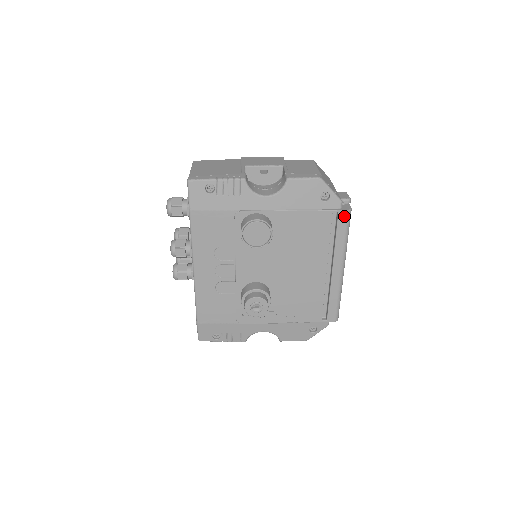
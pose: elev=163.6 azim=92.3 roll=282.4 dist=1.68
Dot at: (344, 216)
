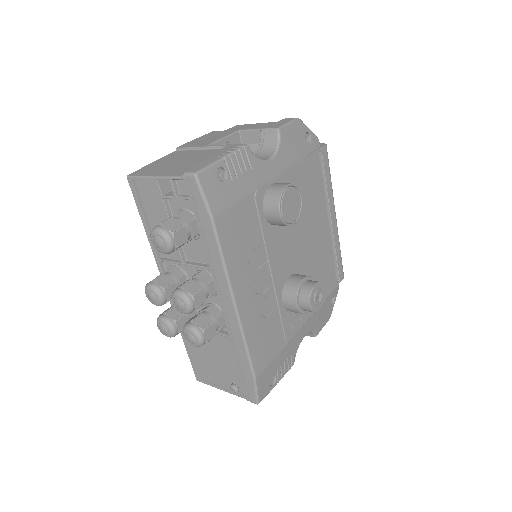
Dot at: (325, 153)
